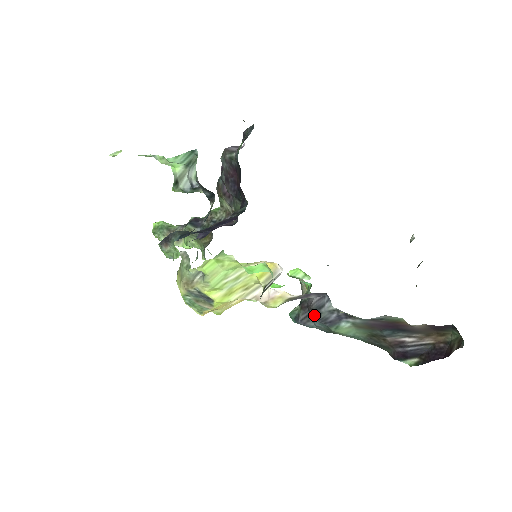
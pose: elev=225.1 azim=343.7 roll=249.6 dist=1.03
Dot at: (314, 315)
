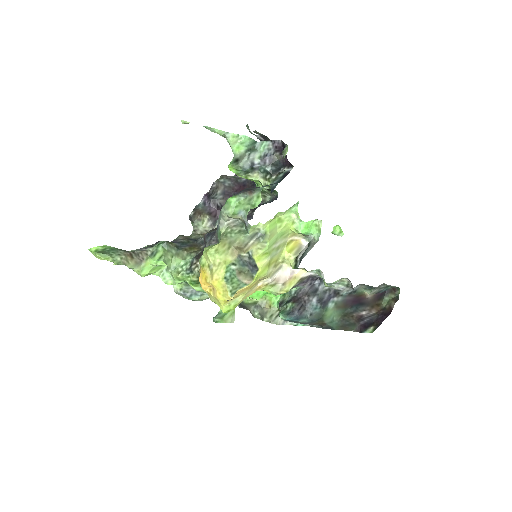
Dot at: (312, 299)
